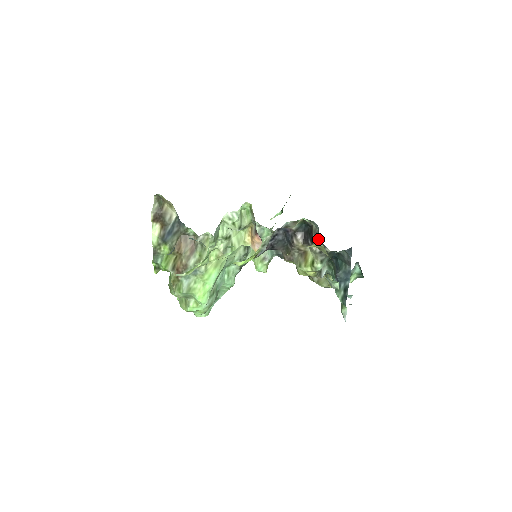
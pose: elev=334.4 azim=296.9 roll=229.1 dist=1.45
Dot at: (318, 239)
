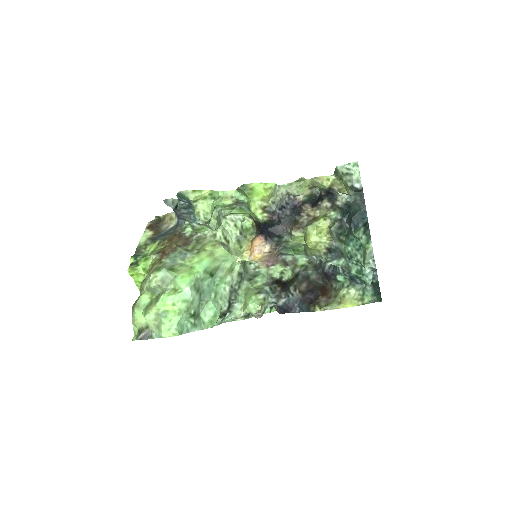
Dot at: (328, 196)
